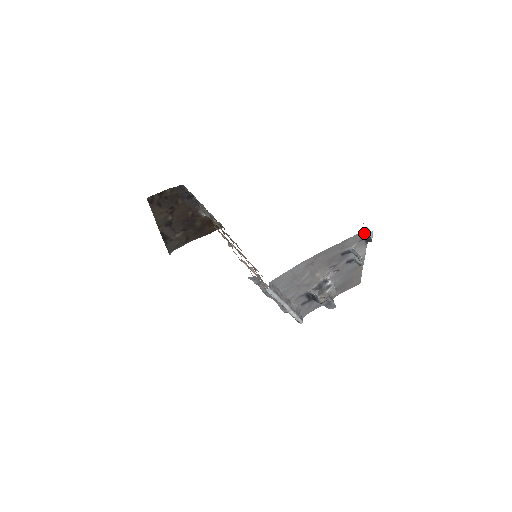
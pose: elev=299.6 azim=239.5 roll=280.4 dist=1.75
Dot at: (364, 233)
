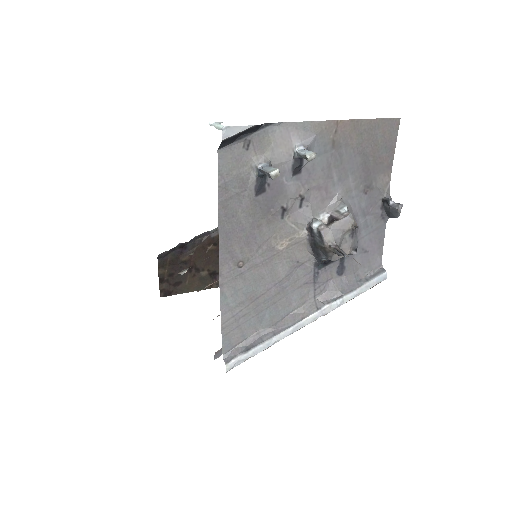
Dot at: (221, 145)
